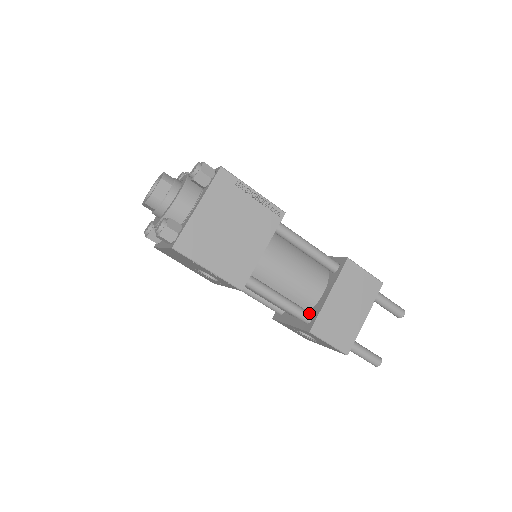
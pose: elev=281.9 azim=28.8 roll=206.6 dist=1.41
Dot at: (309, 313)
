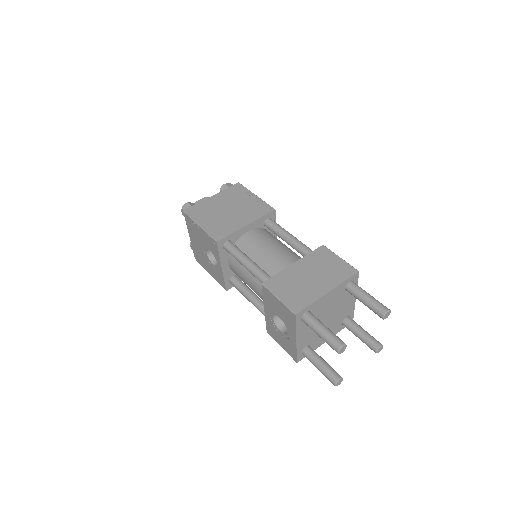
Dot at: occluded
